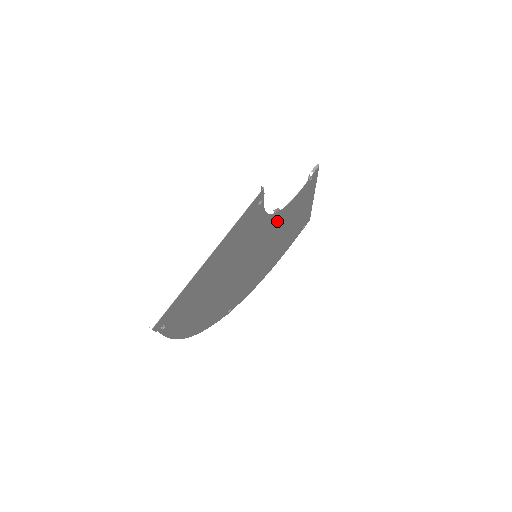
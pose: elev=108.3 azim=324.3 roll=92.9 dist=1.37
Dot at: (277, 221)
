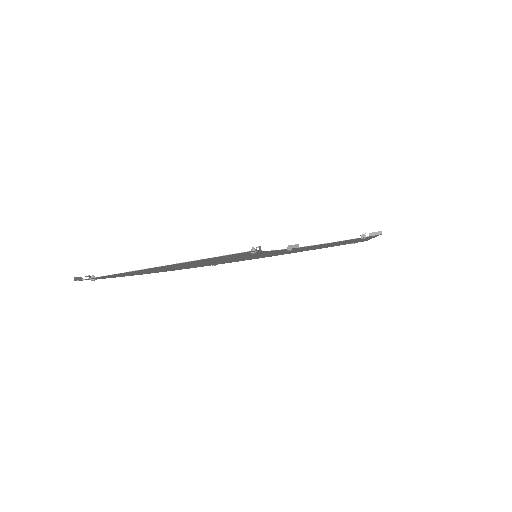
Dot at: occluded
